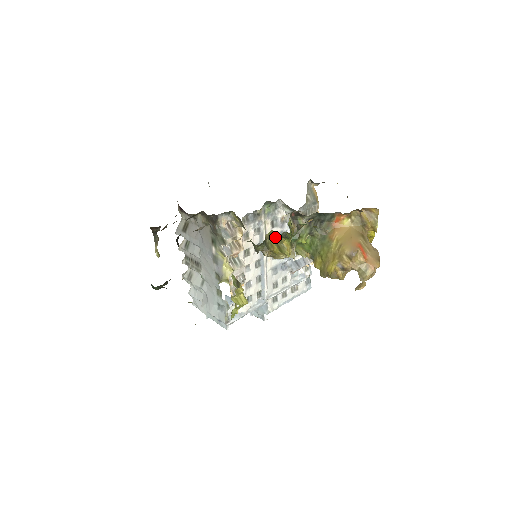
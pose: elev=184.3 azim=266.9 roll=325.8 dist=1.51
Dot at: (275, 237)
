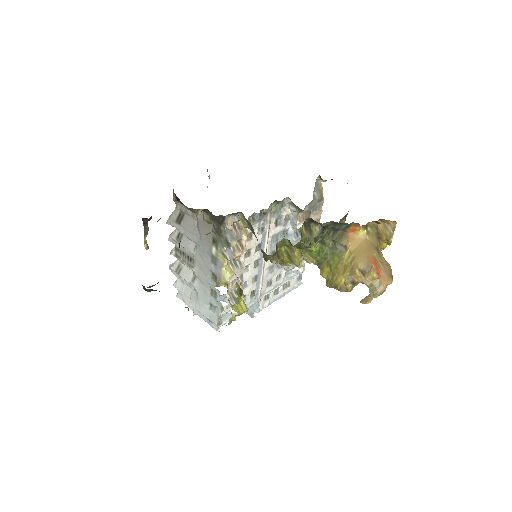
Dot at: (286, 245)
